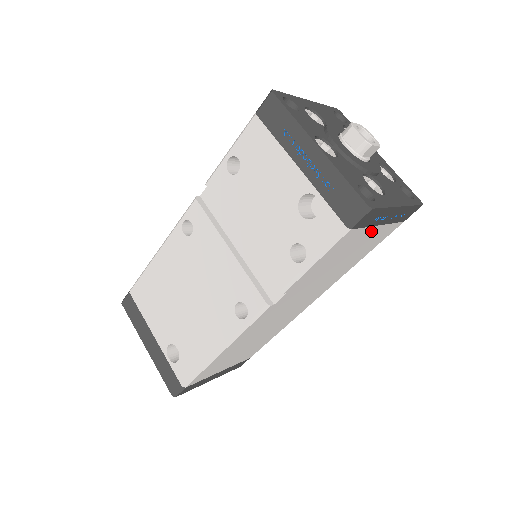
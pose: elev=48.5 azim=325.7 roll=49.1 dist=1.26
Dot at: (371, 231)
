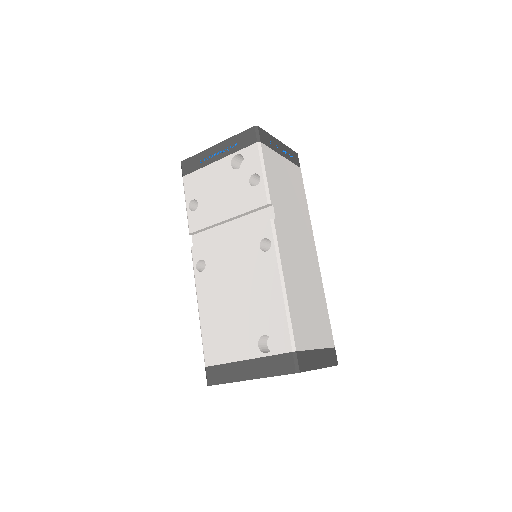
Dot at: (281, 160)
